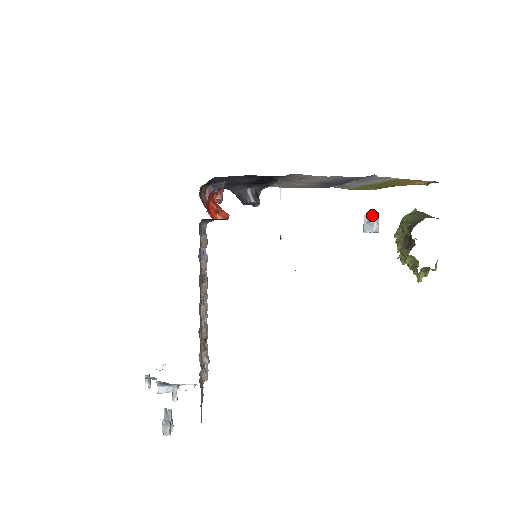
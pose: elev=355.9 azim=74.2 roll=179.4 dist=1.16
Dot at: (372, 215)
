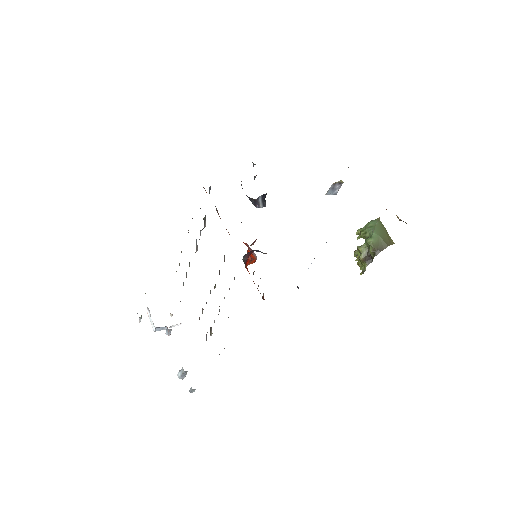
Dot at: (338, 184)
